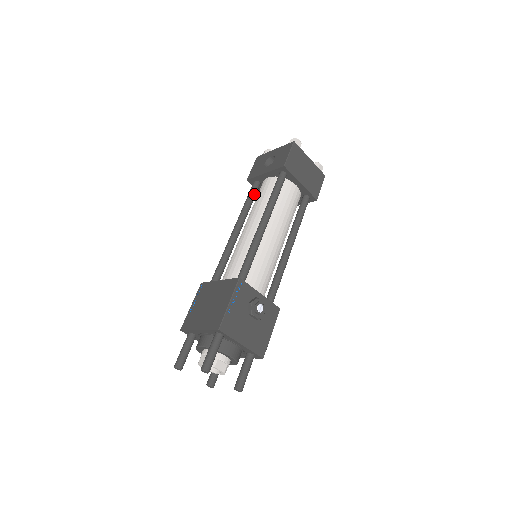
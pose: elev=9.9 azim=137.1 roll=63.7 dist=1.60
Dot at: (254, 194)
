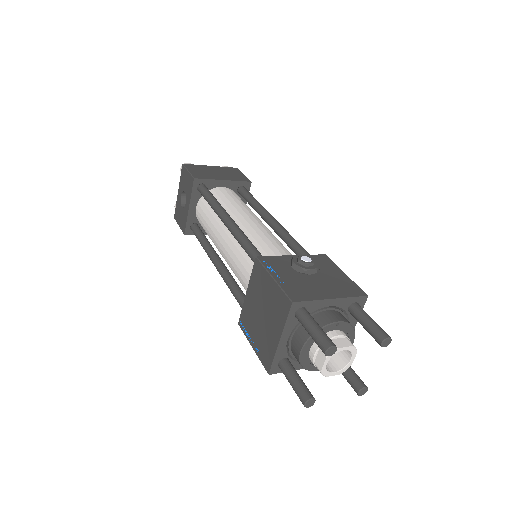
Dot at: (200, 232)
